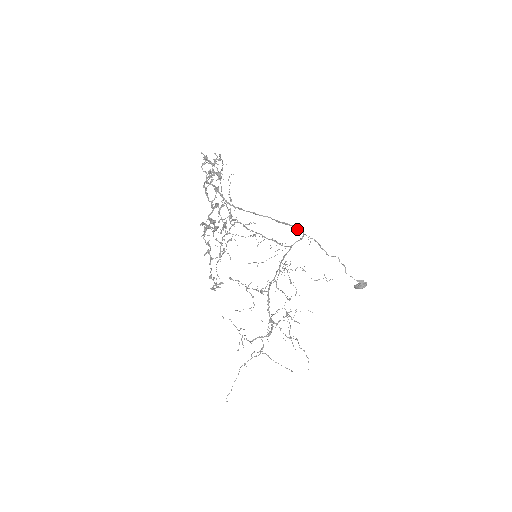
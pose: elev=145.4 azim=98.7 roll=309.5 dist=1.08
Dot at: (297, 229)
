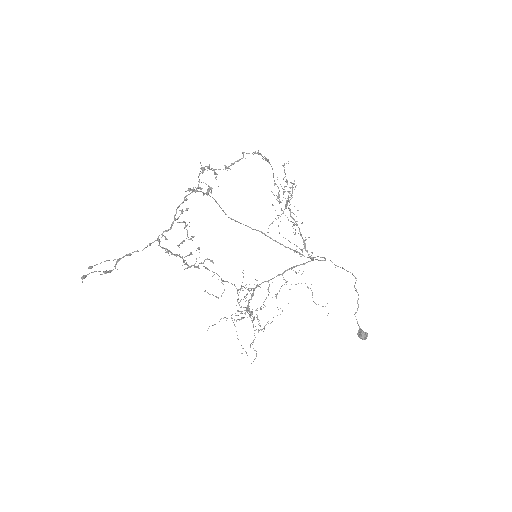
Dot at: occluded
